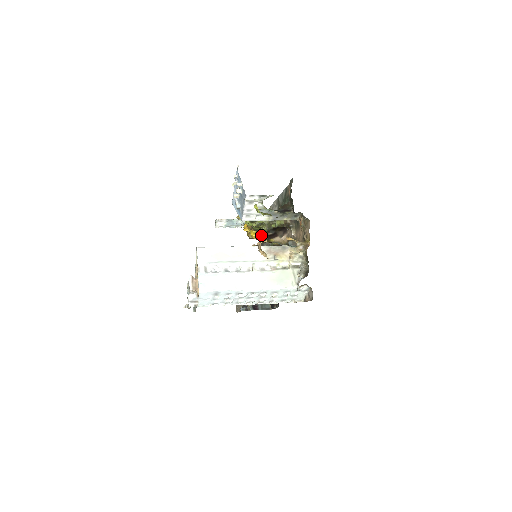
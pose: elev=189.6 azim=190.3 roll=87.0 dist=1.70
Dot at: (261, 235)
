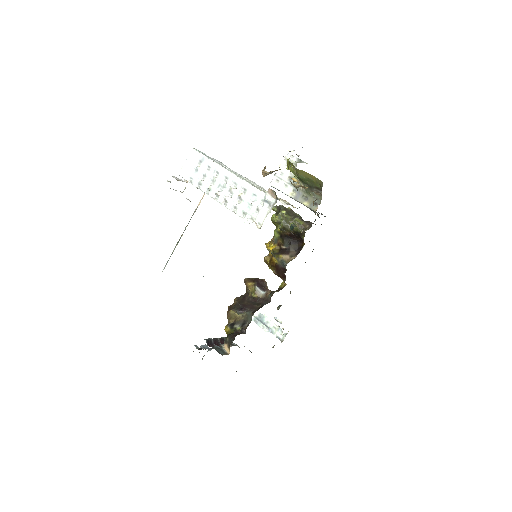
Dot at: (276, 247)
